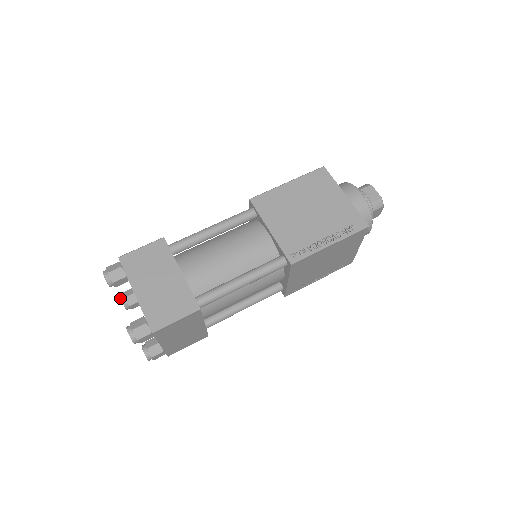
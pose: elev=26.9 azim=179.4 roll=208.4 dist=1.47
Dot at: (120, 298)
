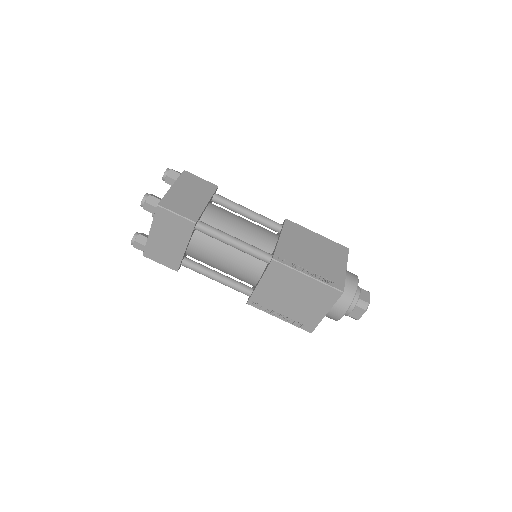
Dot at: occluded
